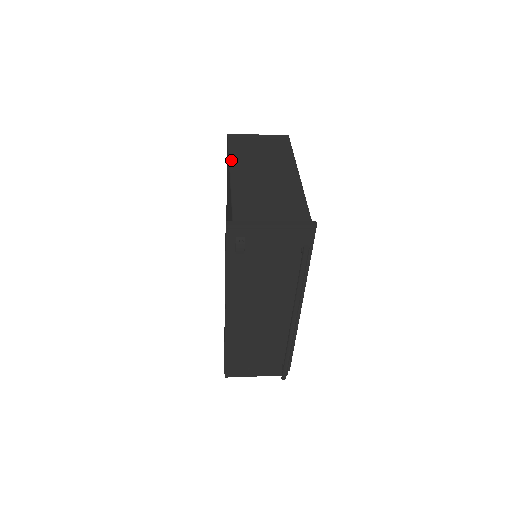
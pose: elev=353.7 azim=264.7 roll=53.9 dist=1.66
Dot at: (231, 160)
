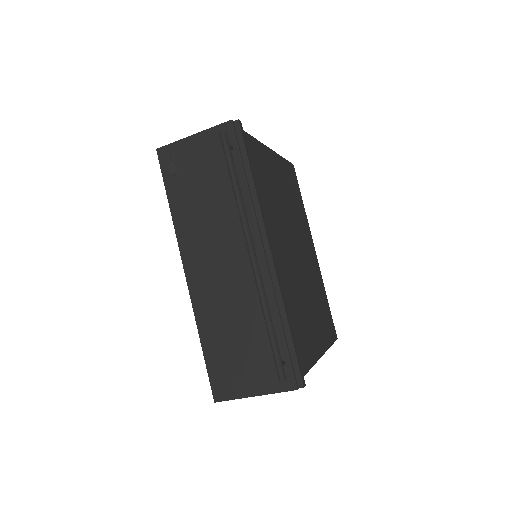
Dot at: occluded
